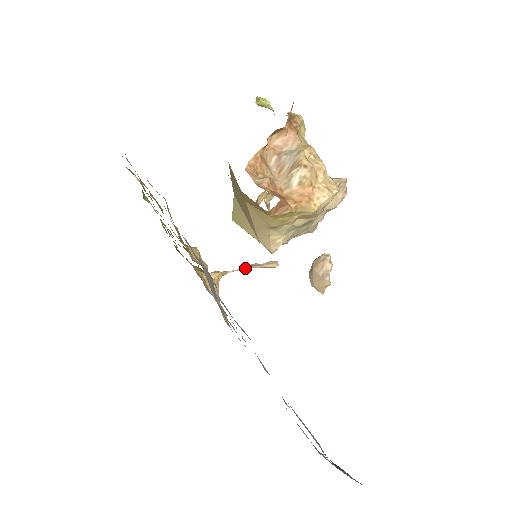
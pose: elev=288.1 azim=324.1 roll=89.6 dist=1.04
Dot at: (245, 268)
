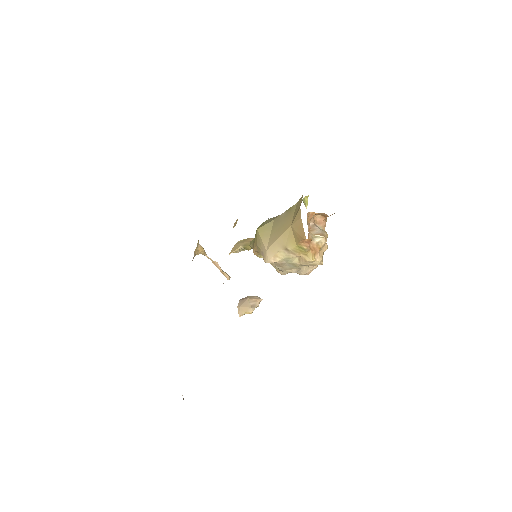
Dot at: (215, 263)
